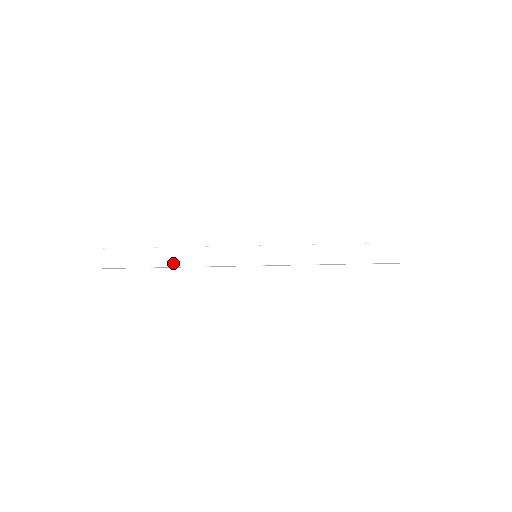
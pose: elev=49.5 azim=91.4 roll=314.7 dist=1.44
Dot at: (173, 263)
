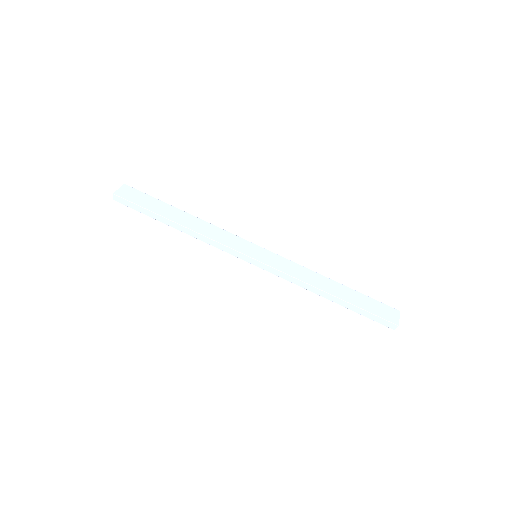
Dot at: (180, 221)
